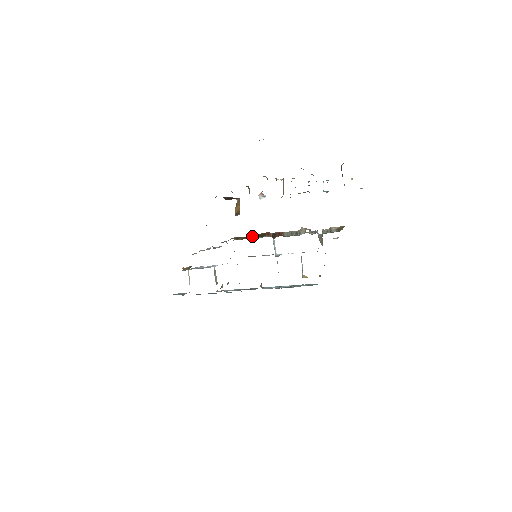
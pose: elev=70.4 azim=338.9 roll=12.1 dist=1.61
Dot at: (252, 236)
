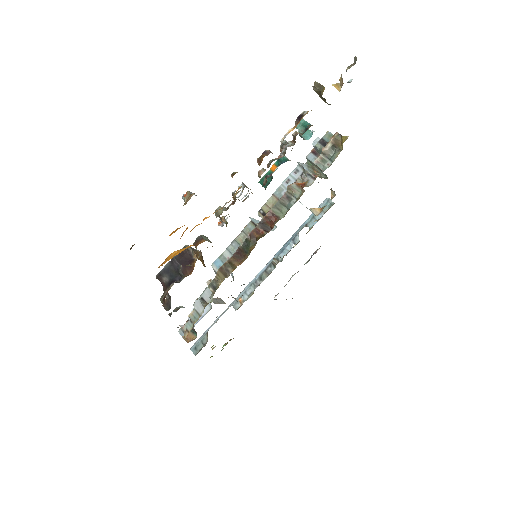
Dot at: (237, 251)
